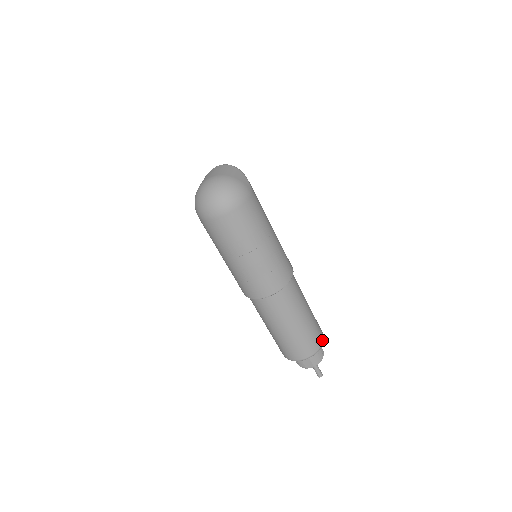
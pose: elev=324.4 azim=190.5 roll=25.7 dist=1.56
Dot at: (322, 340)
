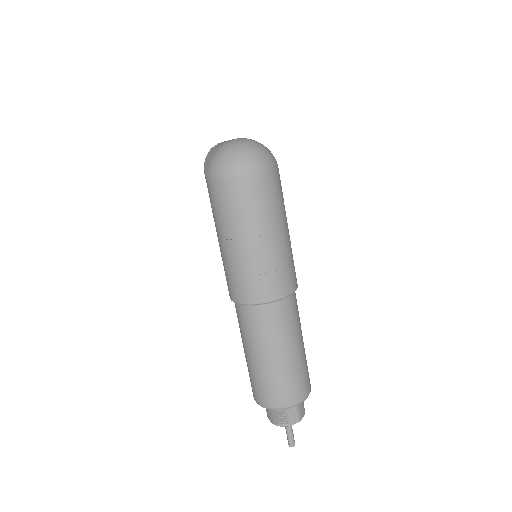
Dot at: occluded
